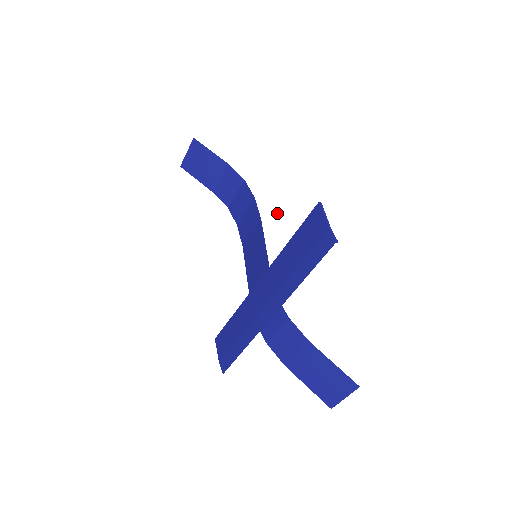
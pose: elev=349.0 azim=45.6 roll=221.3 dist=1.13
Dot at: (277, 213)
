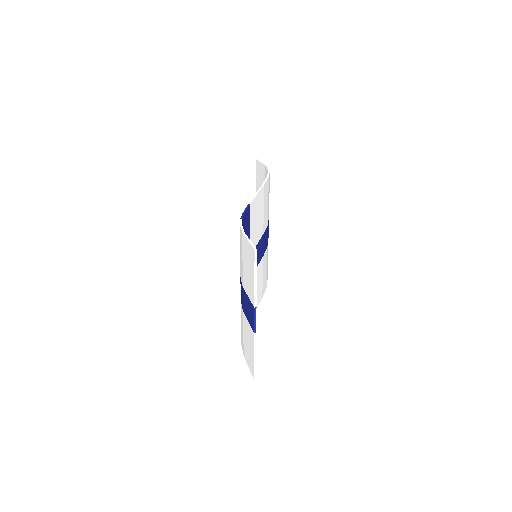
Dot at: occluded
